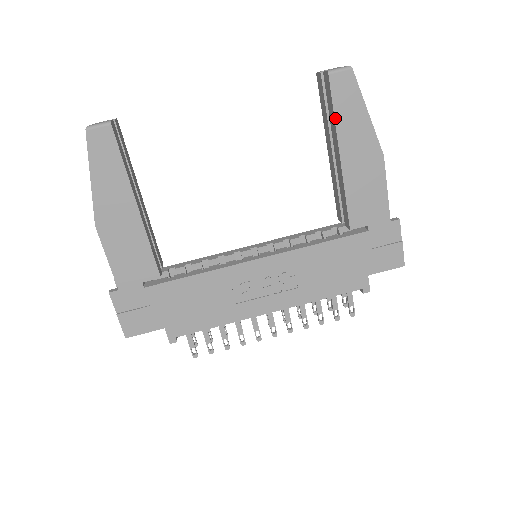
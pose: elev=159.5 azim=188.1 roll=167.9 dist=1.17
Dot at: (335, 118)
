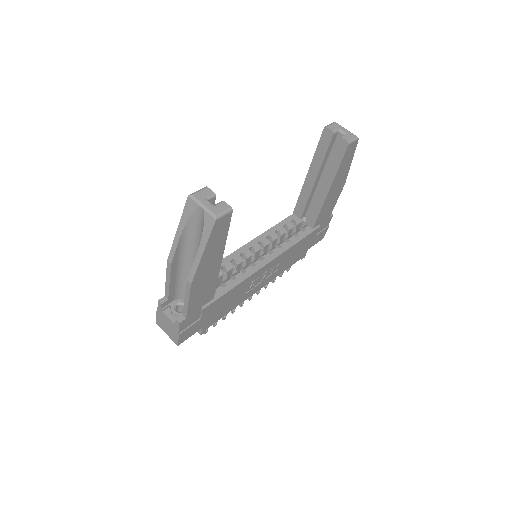
Dot at: (338, 169)
